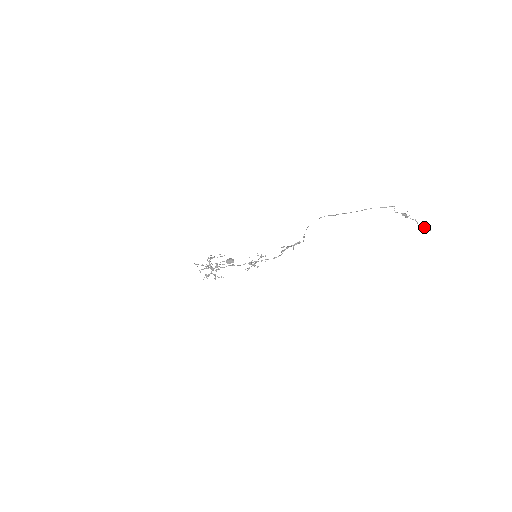
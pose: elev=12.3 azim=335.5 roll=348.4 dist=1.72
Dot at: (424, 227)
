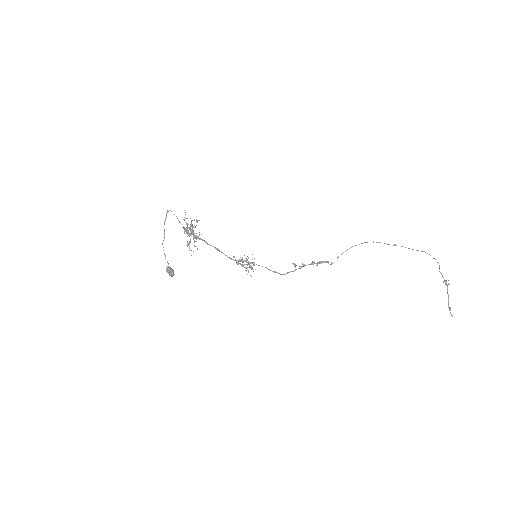
Dot at: (450, 308)
